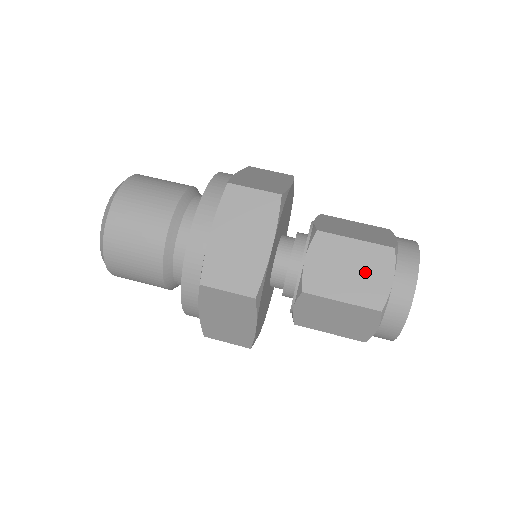
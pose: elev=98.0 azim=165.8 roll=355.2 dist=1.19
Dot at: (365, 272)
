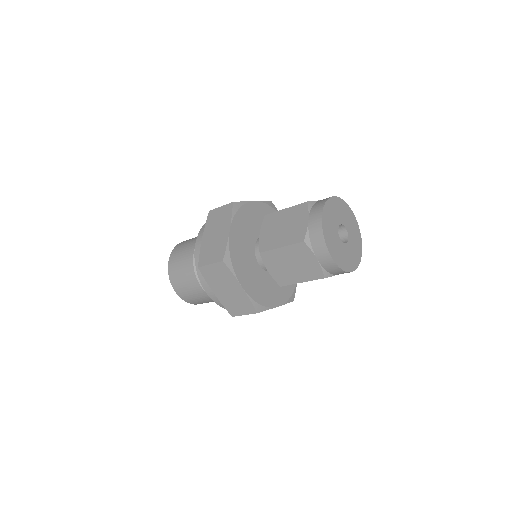
Dot at: (300, 262)
